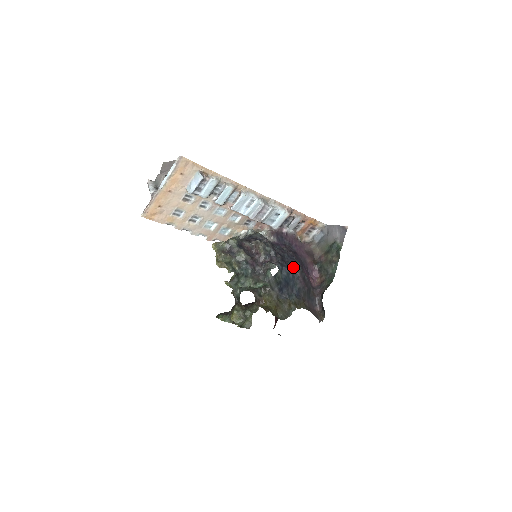
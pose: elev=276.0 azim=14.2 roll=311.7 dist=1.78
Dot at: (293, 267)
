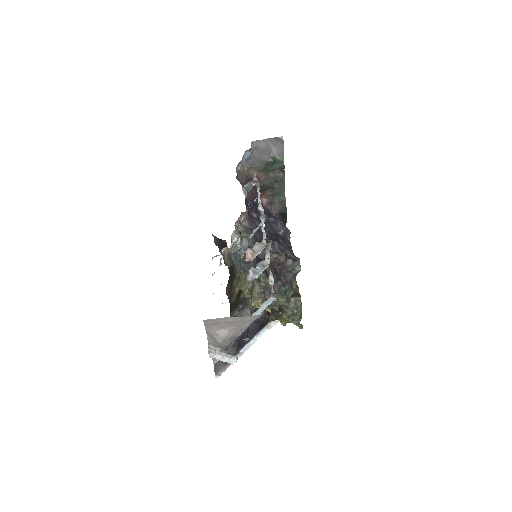
Dot at: (286, 233)
